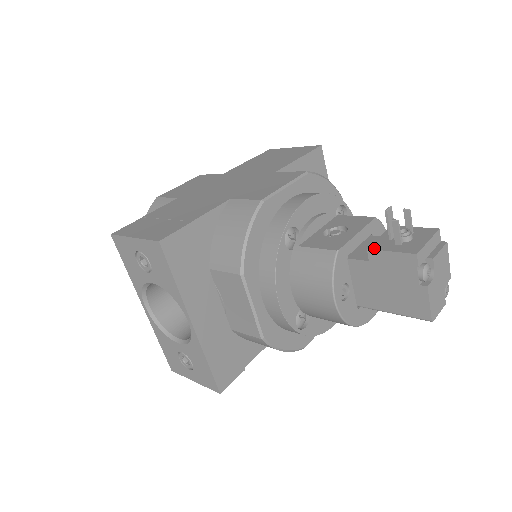
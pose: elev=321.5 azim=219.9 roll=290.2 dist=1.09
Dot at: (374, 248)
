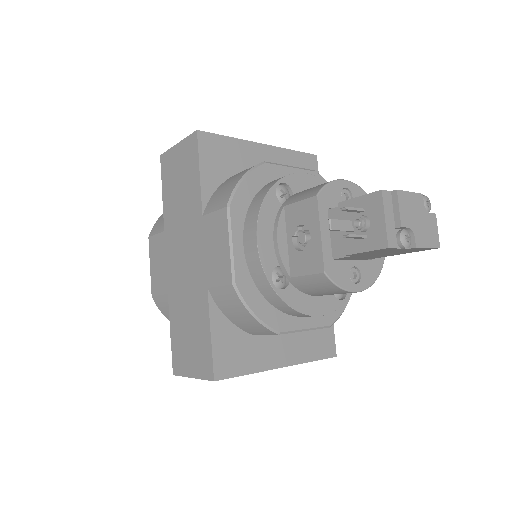
Dot at: (349, 253)
